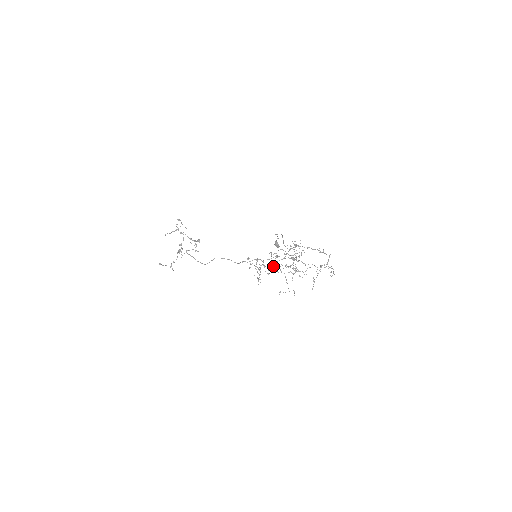
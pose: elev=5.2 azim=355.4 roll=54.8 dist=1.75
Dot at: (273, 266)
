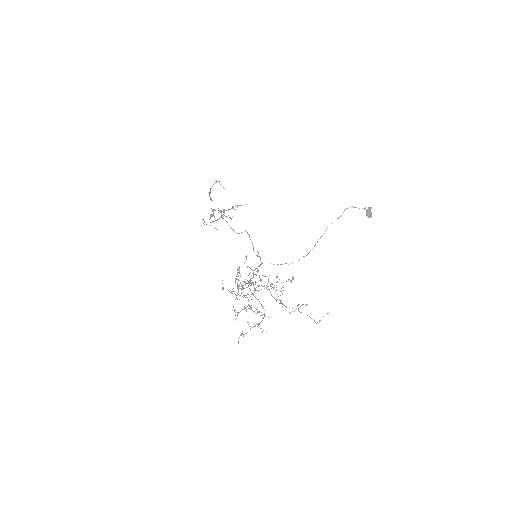
Dot at: occluded
